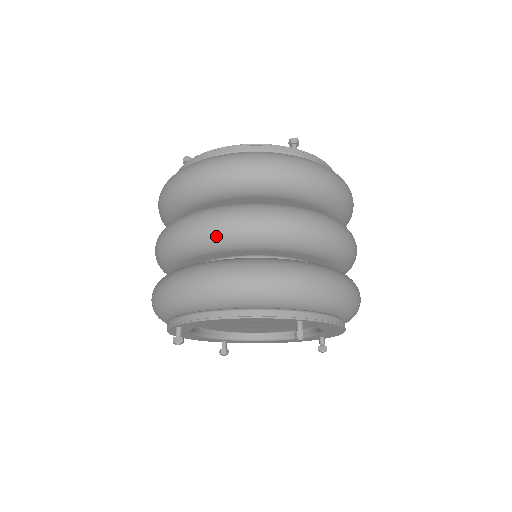
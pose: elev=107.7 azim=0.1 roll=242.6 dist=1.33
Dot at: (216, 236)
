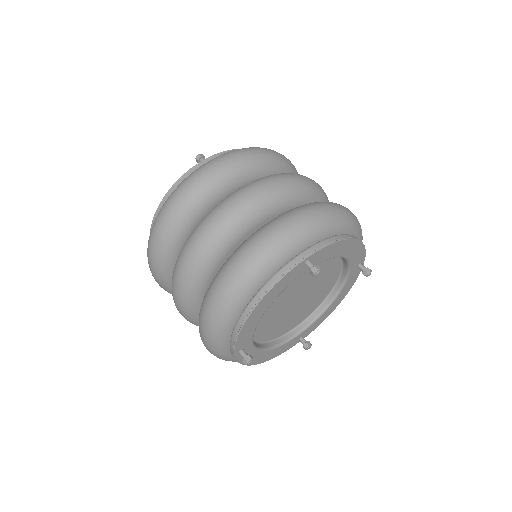
Dot at: (313, 188)
